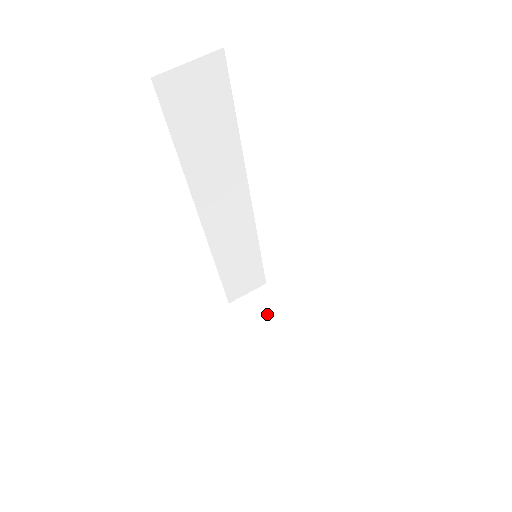
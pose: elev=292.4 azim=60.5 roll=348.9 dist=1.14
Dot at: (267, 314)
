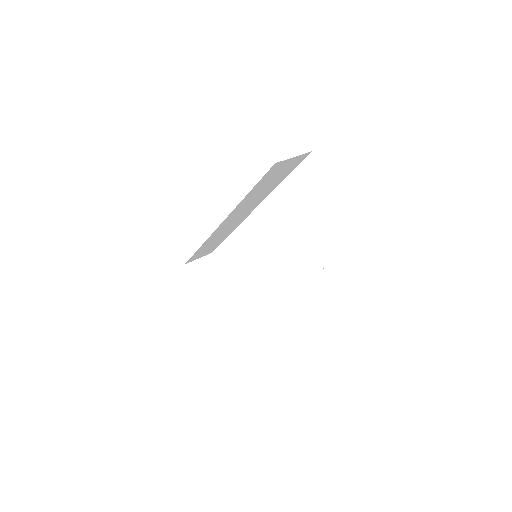
Dot at: (212, 277)
